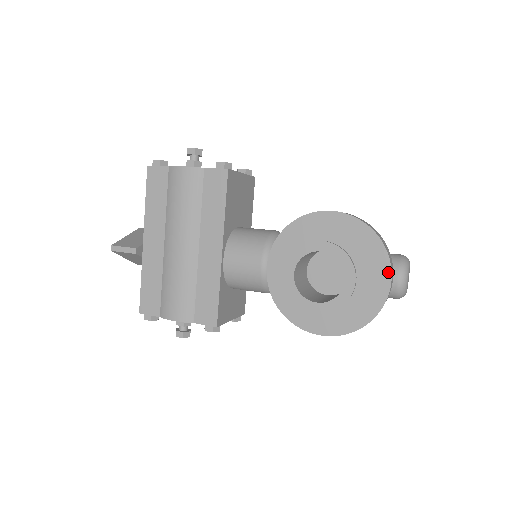
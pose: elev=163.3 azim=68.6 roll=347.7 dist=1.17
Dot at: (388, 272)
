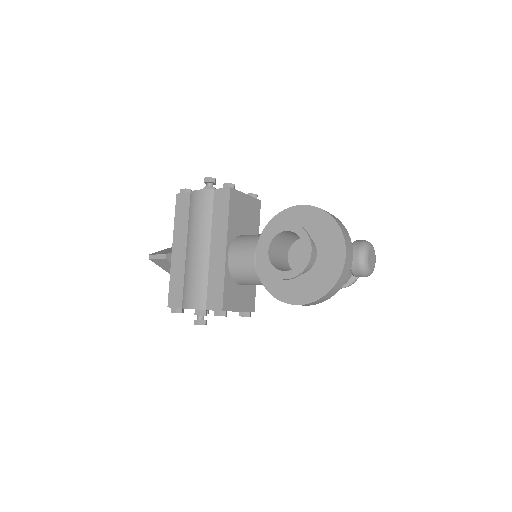
Dot at: (343, 246)
